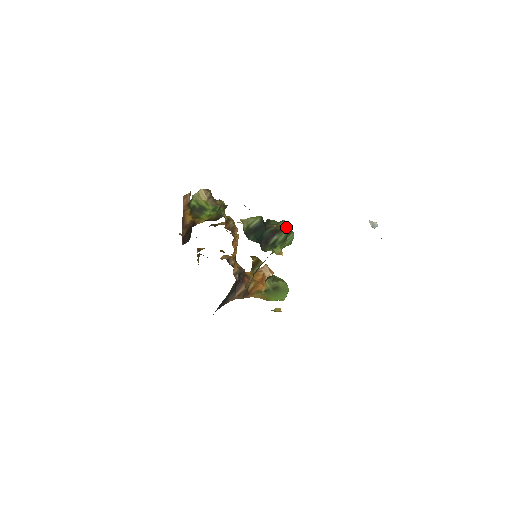
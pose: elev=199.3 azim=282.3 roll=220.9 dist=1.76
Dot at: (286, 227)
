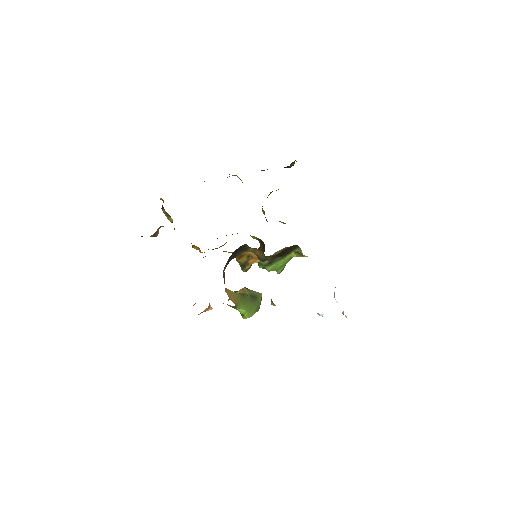
Dot at: occluded
